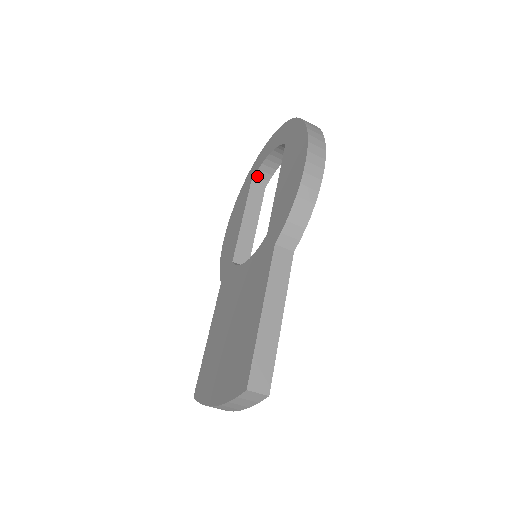
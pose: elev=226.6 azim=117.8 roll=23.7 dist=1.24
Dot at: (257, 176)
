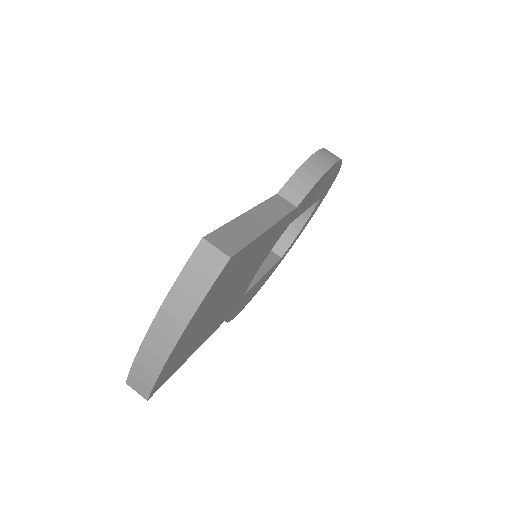
Dot at: occluded
